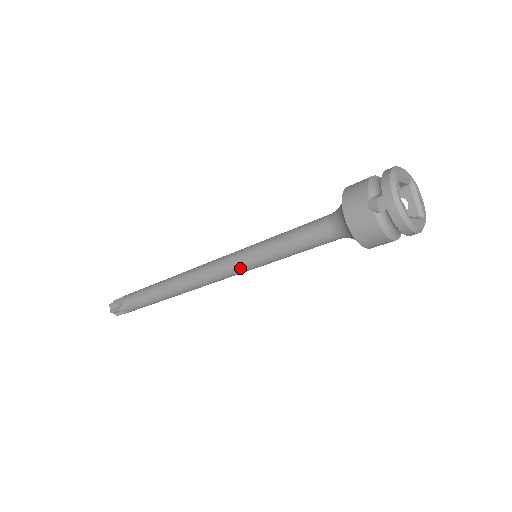
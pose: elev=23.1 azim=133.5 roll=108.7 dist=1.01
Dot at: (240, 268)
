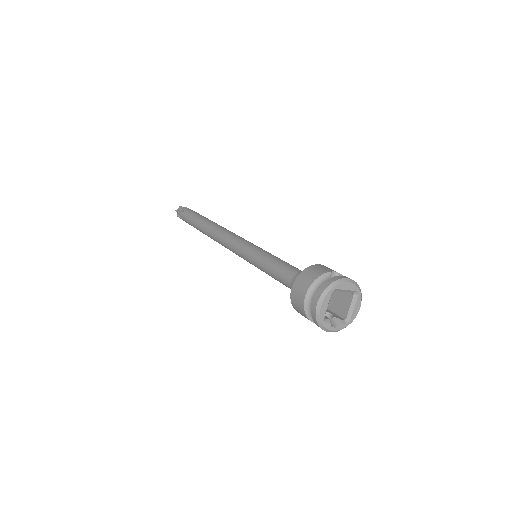
Dot at: occluded
